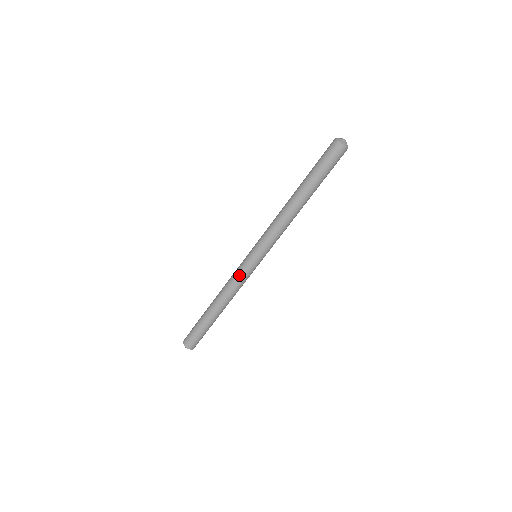
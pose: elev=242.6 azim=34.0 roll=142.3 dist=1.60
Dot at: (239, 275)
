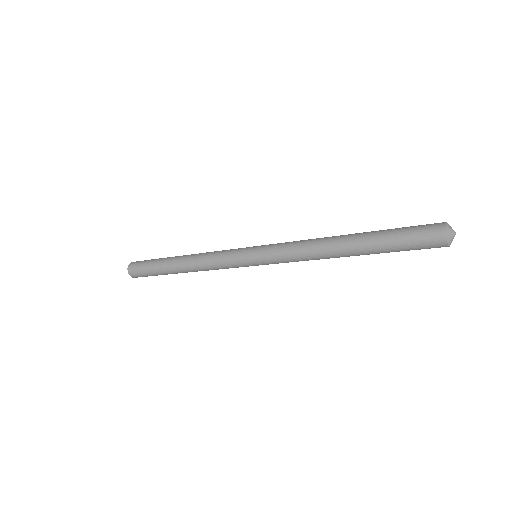
Dot at: (224, 262)
